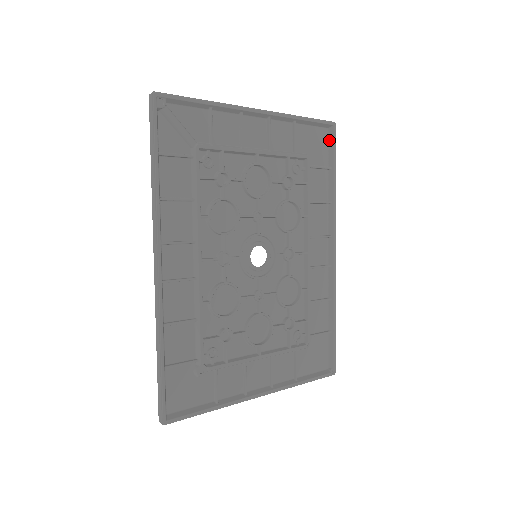
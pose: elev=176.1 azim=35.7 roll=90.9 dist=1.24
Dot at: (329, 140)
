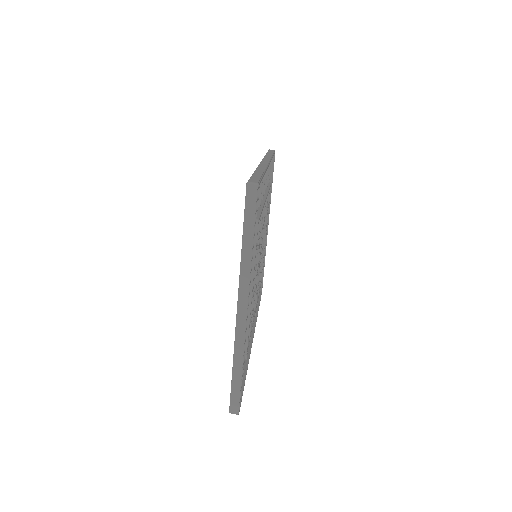
Dot at: occluded
